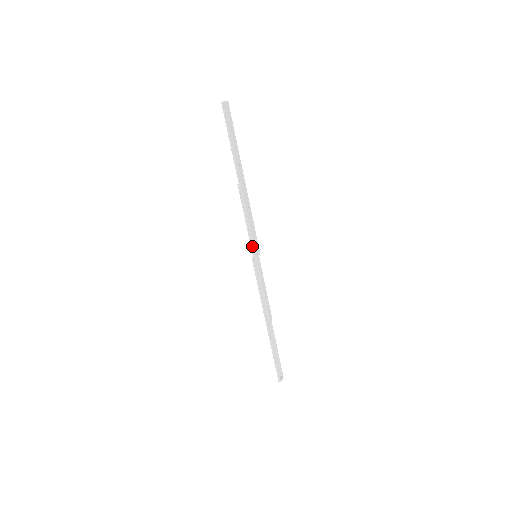
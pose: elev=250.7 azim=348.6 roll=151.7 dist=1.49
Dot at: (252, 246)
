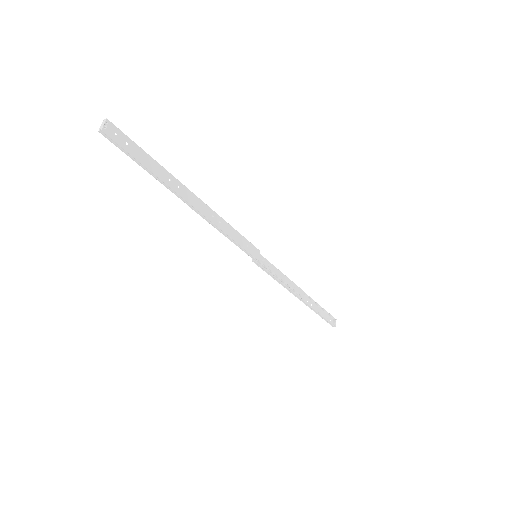
Dot at: (246, 253)
